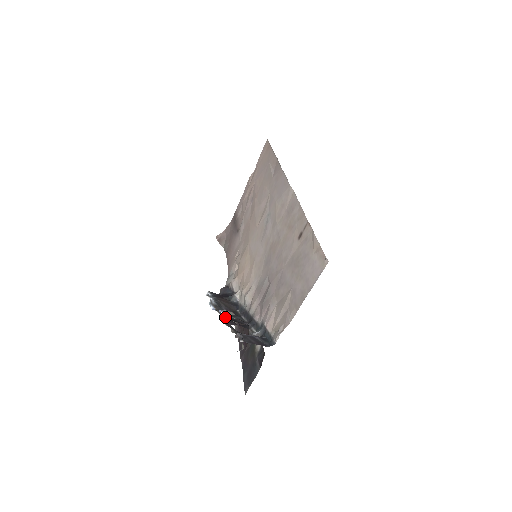
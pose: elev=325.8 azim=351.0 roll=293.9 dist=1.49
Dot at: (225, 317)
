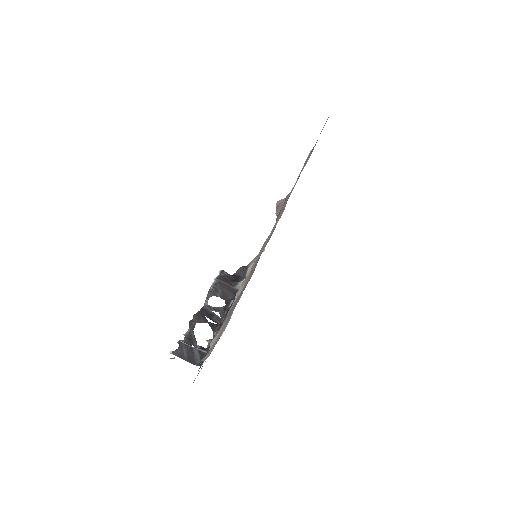
Dot at: (202, 310)
